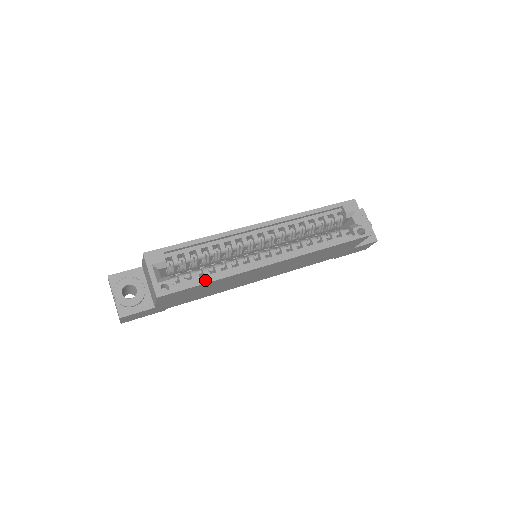
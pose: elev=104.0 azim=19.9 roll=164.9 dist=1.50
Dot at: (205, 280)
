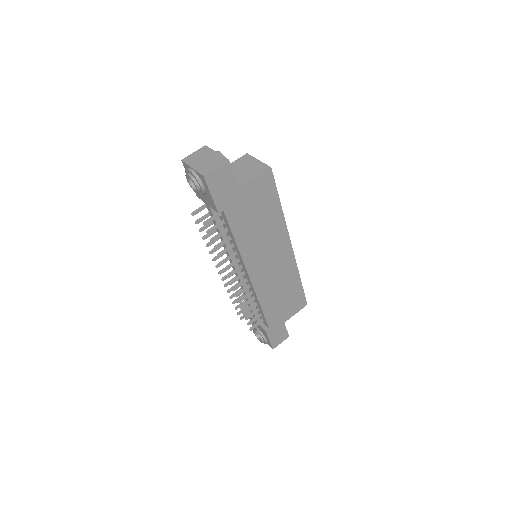
Dot at: (279, 201)
